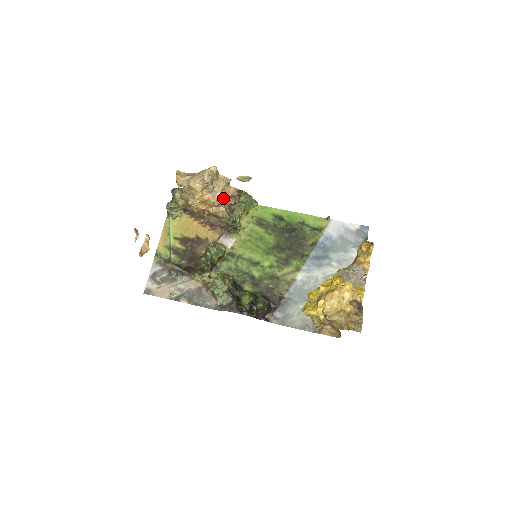
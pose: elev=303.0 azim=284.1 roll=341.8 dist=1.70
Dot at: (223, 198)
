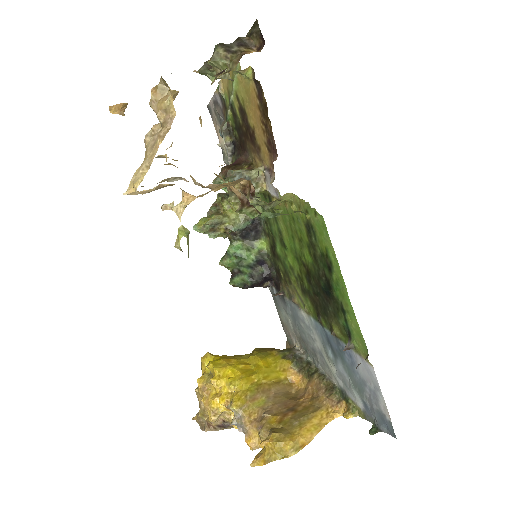
Dot at: (211, 188)
